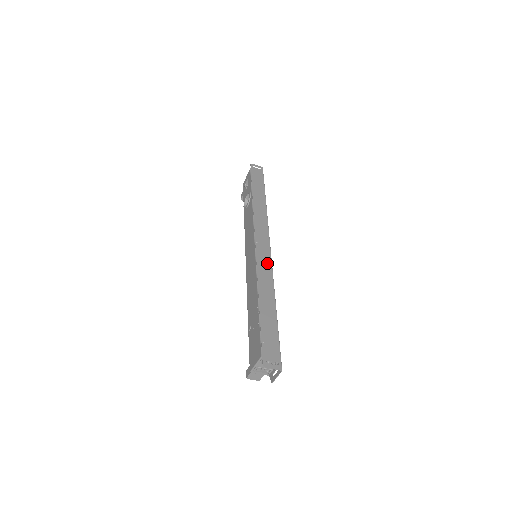
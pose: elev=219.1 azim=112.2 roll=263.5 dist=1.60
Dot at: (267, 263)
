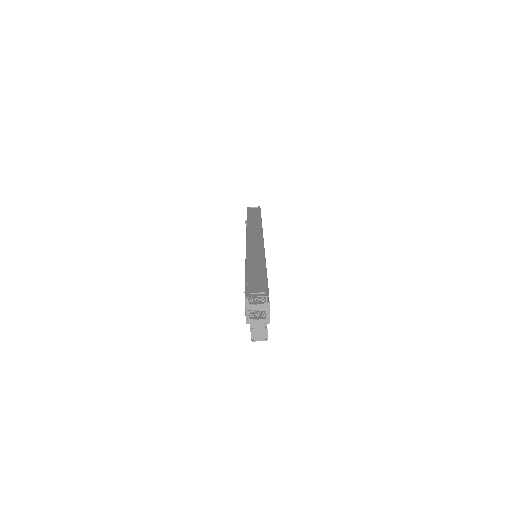
Dot at: (258, 245)
